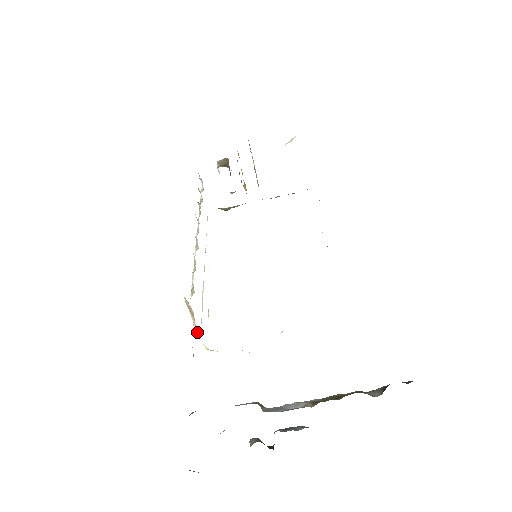
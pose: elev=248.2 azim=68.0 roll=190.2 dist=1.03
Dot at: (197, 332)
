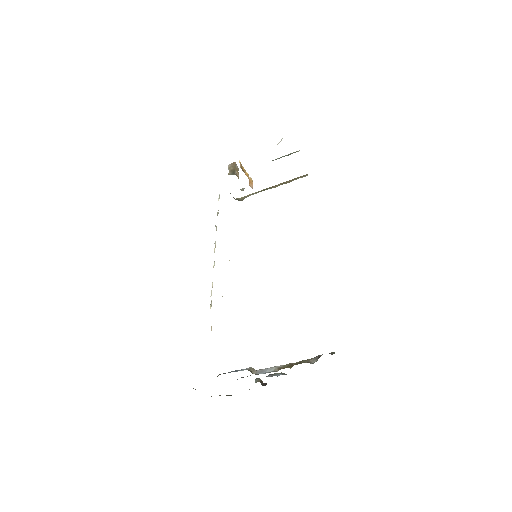
Dot at: occluded
